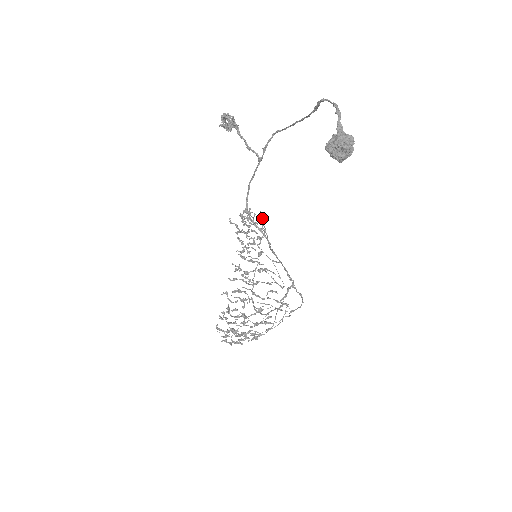
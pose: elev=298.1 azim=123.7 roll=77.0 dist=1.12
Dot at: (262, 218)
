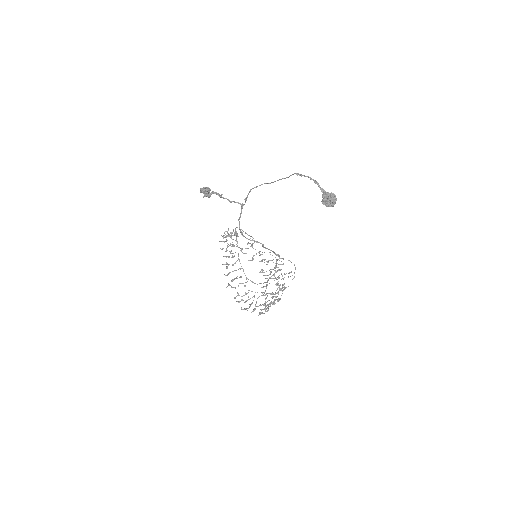
Dot at: occluded
